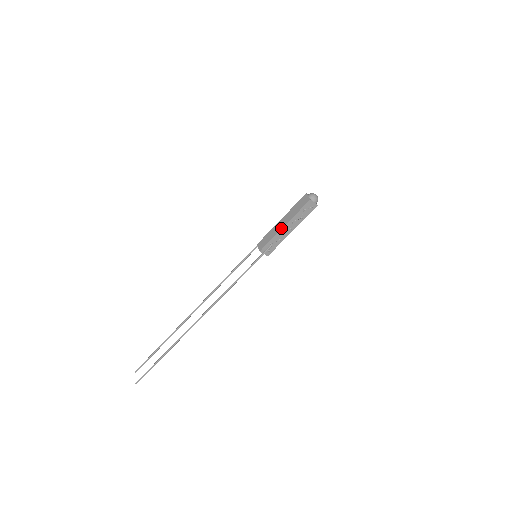
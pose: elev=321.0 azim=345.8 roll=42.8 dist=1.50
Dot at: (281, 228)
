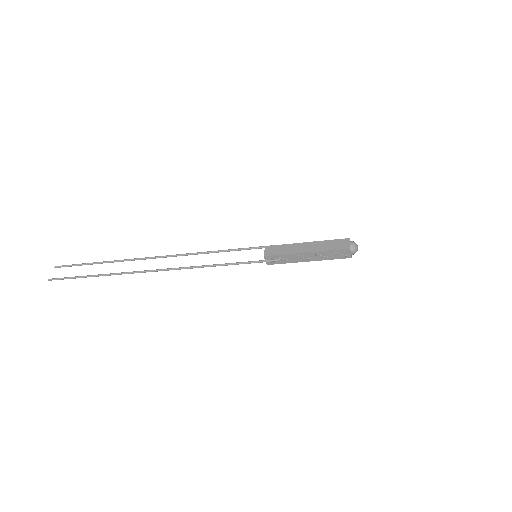
Dot at: (301, 252)
